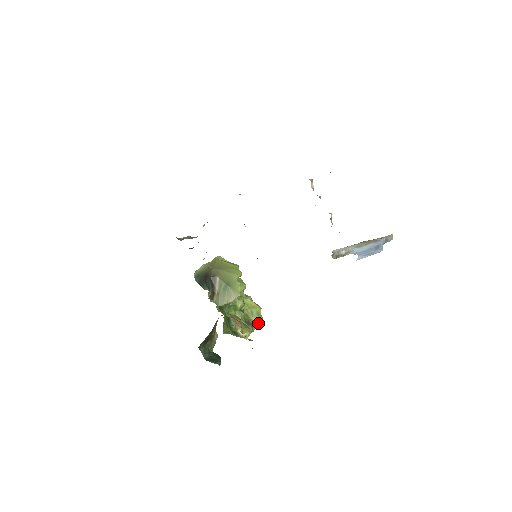
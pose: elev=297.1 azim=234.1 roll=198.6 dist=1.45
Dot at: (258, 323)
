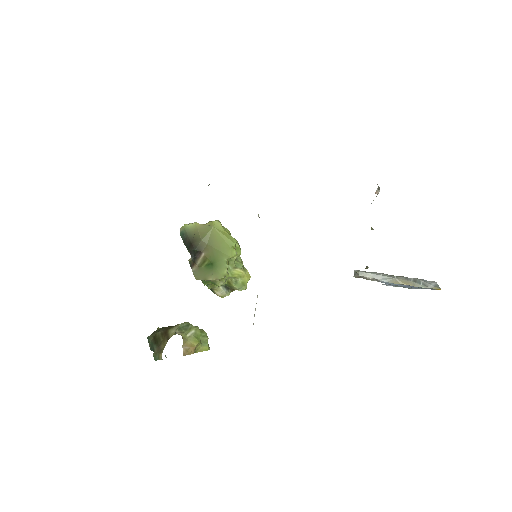
Dot at: occluded
